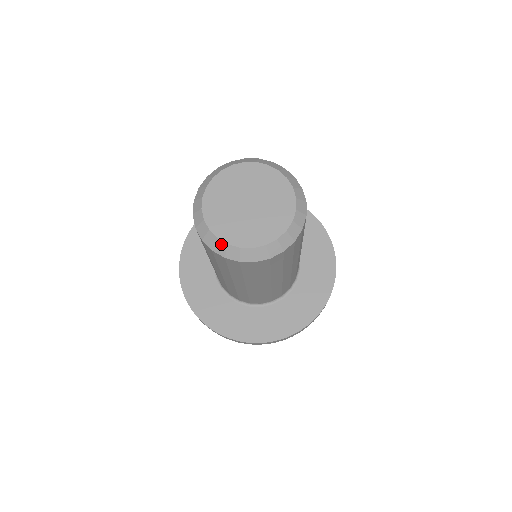
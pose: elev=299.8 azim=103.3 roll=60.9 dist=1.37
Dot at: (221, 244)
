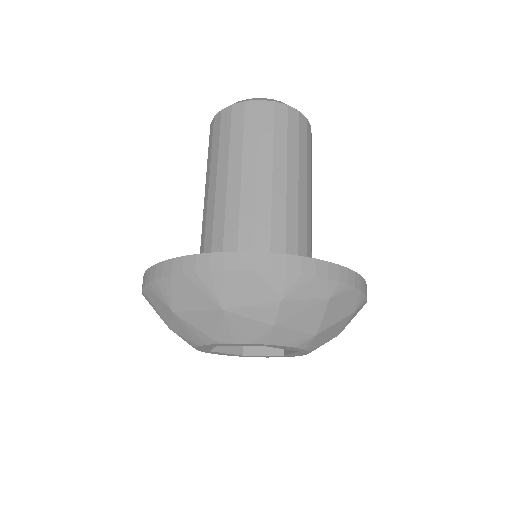
Dot at: (241, 101)
